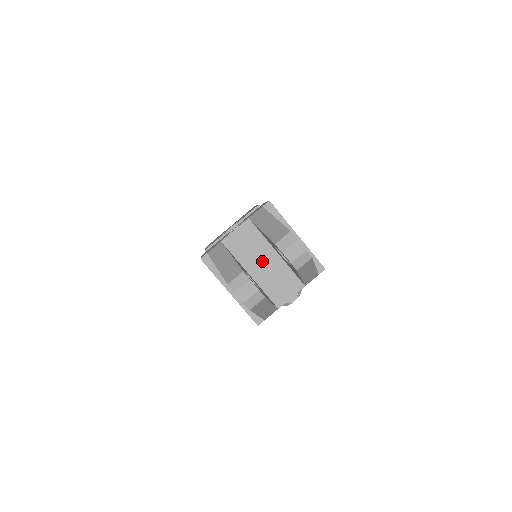
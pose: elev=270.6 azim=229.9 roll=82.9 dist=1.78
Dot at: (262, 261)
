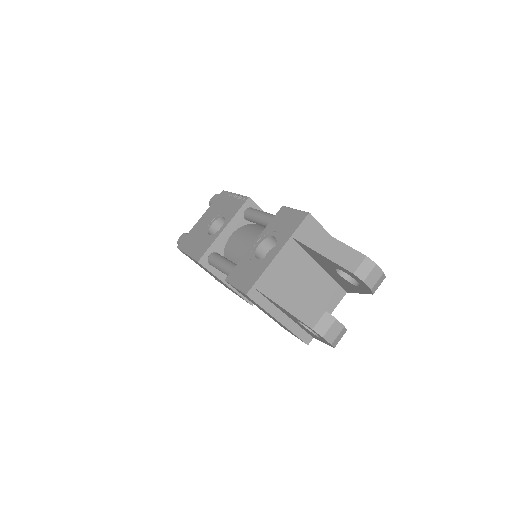
Dot at: (307, 279)
